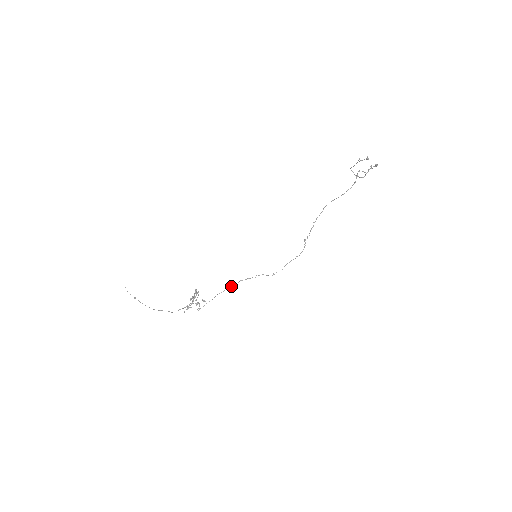
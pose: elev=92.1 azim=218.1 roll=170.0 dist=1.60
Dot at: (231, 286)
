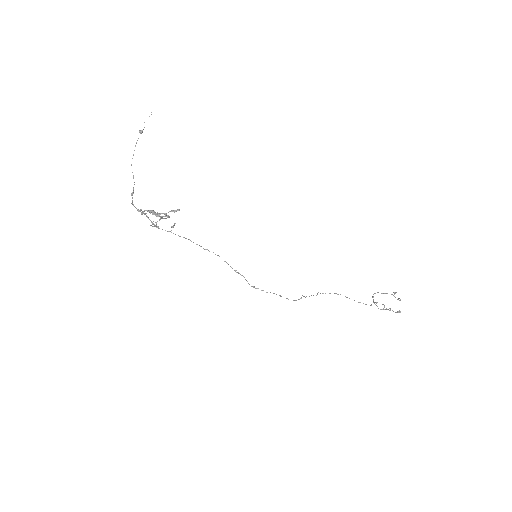
Dot at: occluded
